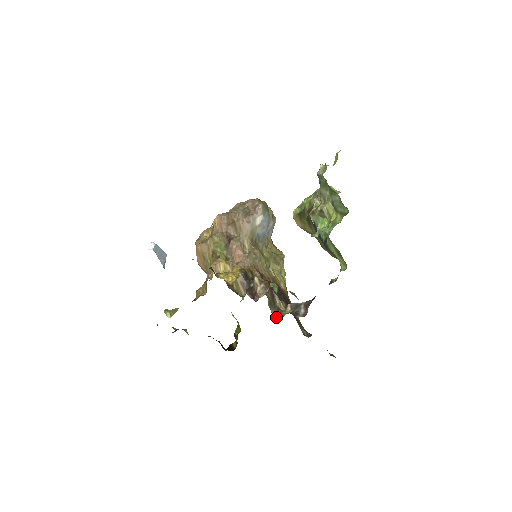
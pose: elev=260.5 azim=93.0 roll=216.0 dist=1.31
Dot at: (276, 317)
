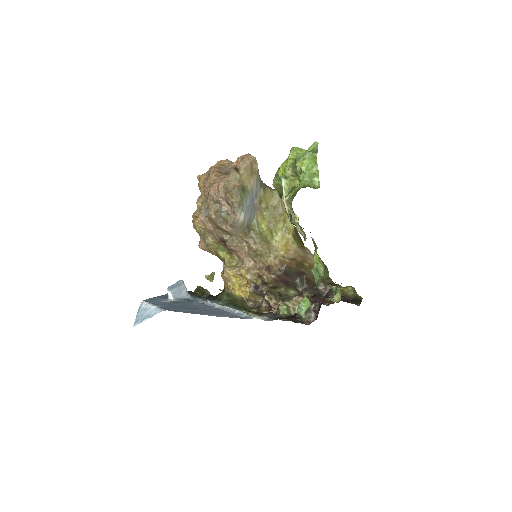
Dot at: (295, 292)
